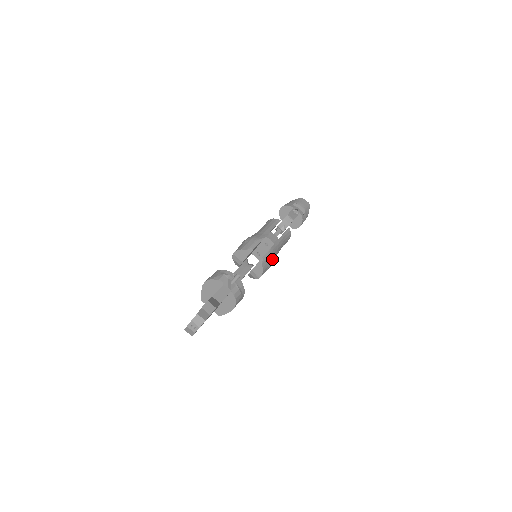
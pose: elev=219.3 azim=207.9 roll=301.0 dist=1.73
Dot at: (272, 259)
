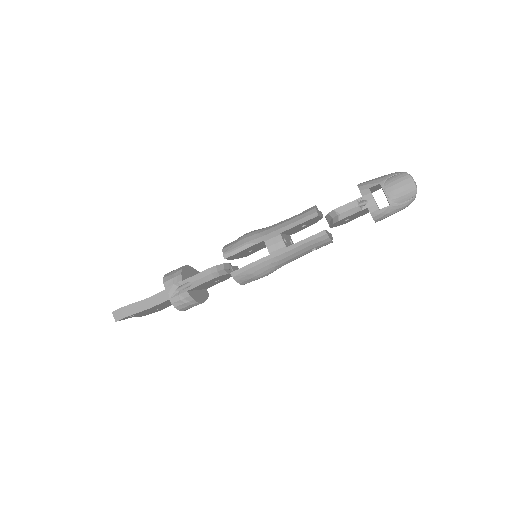
Dot at: (261, 272)
